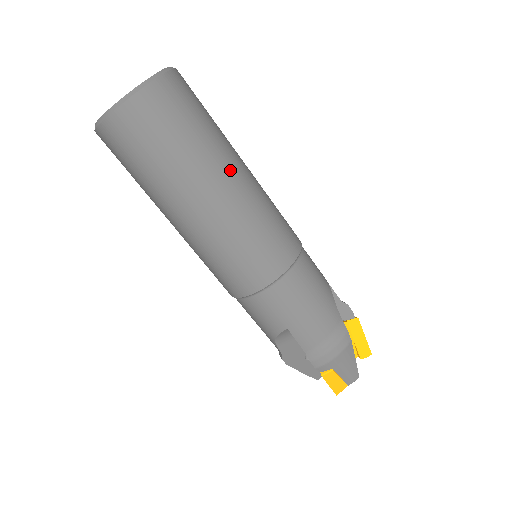
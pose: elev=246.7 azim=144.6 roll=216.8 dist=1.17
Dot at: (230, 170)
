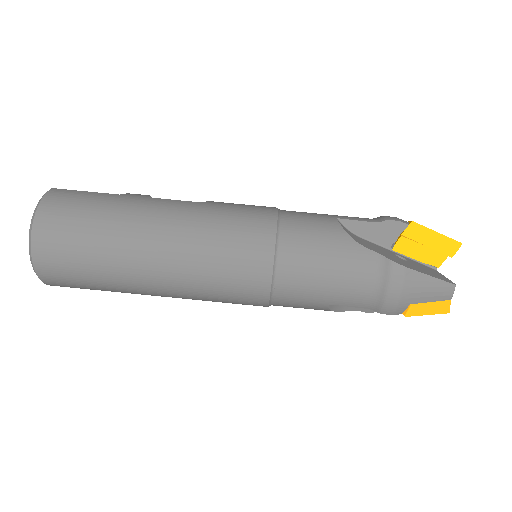
Dot at: (147, 235)
